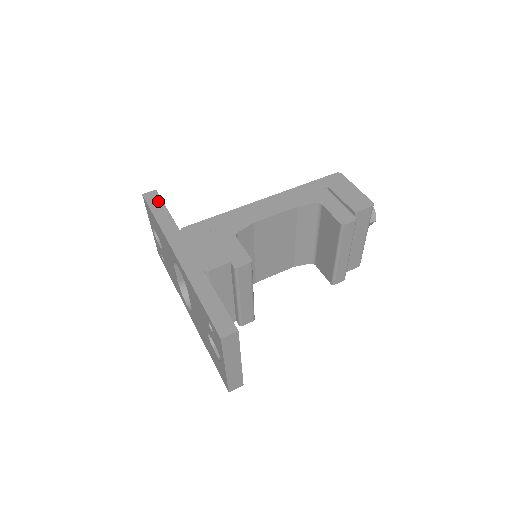
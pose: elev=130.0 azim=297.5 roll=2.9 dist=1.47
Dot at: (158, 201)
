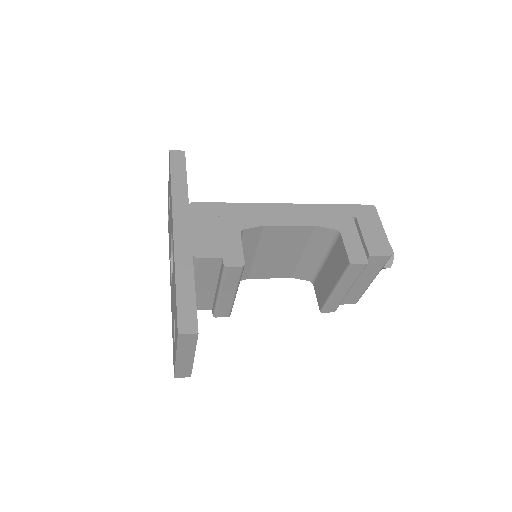
Dot at: (182, 164)
